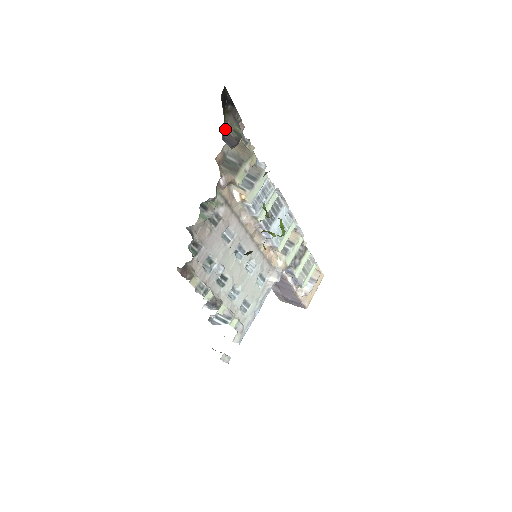
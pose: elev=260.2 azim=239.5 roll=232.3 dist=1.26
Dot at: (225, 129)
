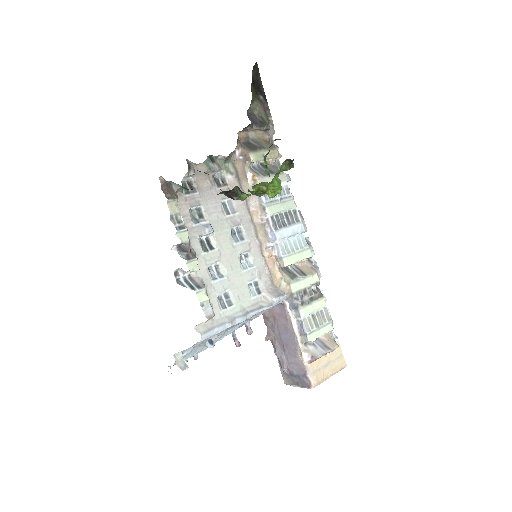
Dot at: (253, 111)
